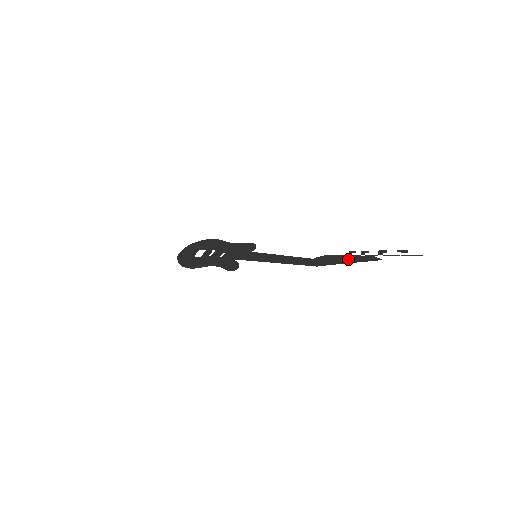
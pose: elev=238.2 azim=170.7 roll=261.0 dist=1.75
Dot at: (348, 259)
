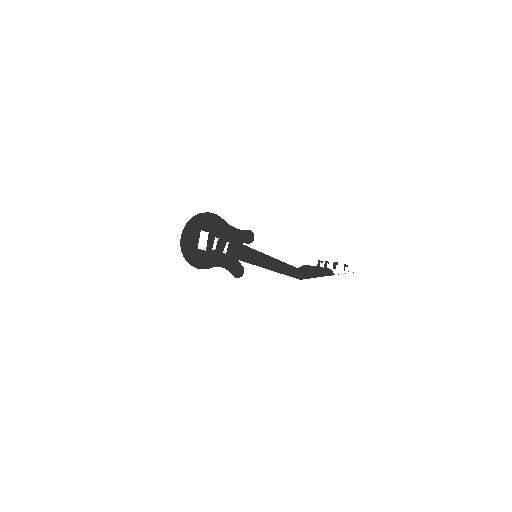
Dot at: (317, 272)
